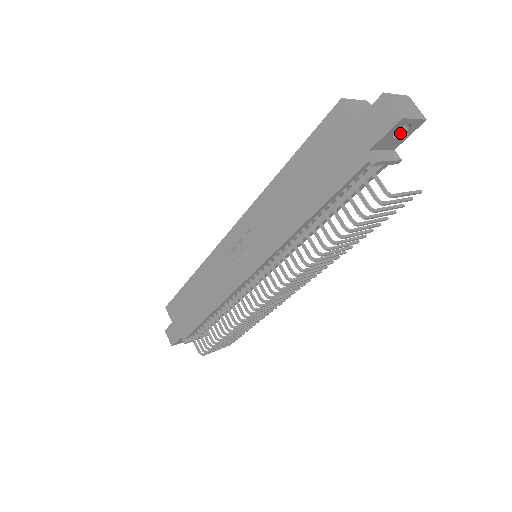
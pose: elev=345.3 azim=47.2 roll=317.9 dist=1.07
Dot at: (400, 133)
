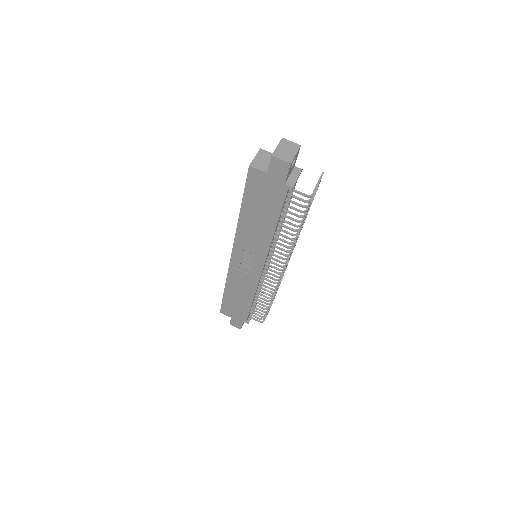
Dot at: (293, 161)
